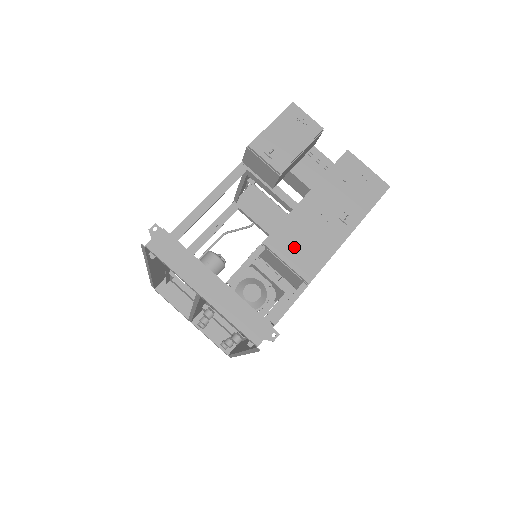
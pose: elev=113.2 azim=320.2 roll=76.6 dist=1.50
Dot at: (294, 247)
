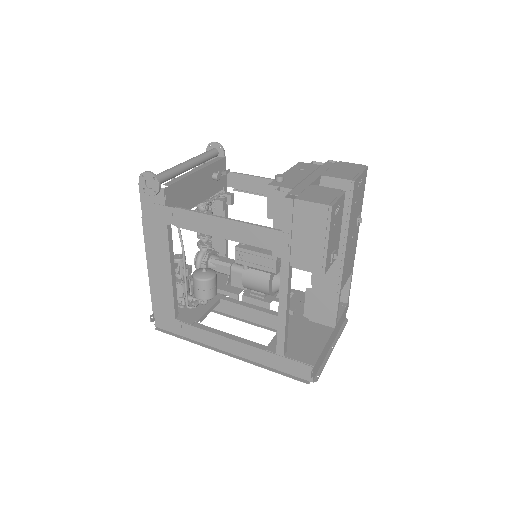
Dot at: (347, 271)
